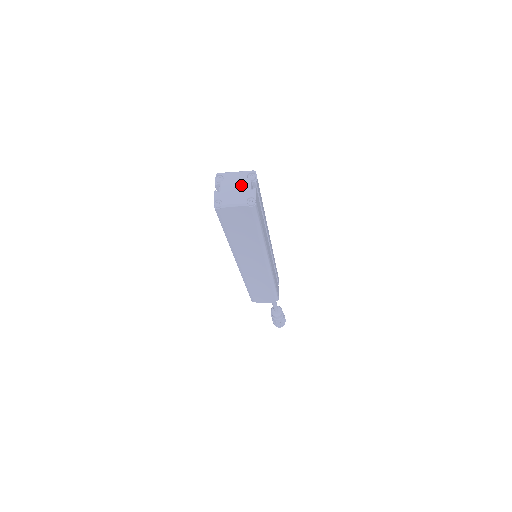
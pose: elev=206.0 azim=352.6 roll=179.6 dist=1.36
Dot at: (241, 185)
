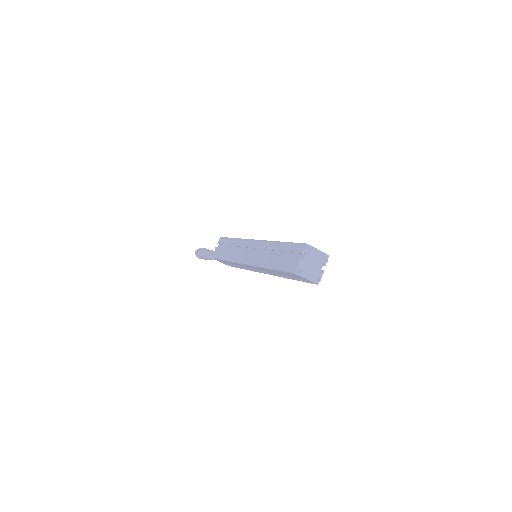
Dot at: (318, 264)
